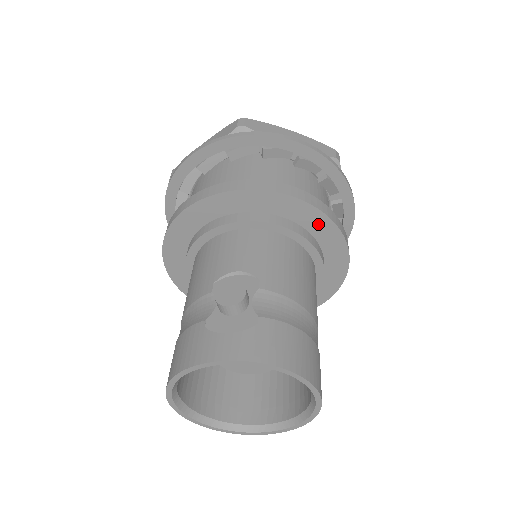
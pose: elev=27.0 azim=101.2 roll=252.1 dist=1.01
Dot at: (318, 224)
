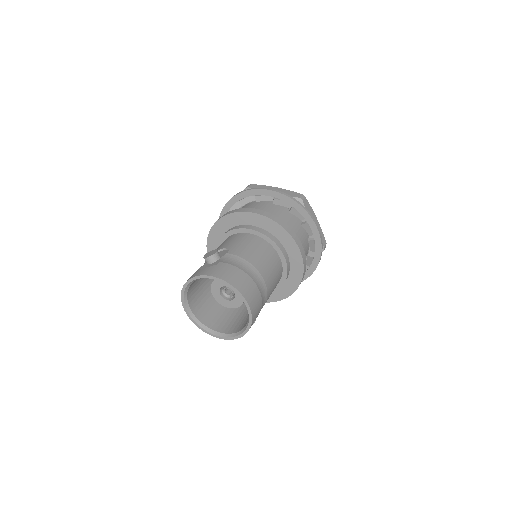
Dot at: (274, 228)
